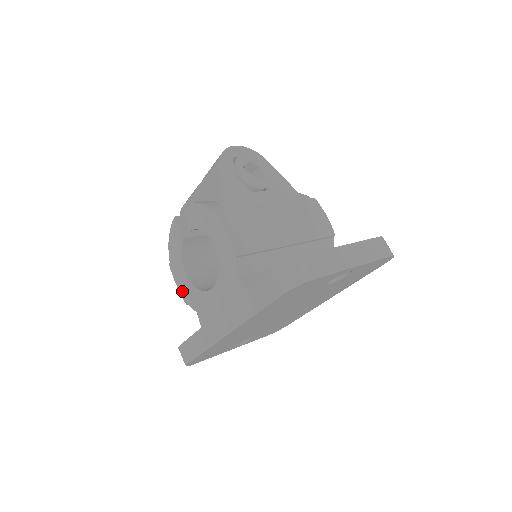
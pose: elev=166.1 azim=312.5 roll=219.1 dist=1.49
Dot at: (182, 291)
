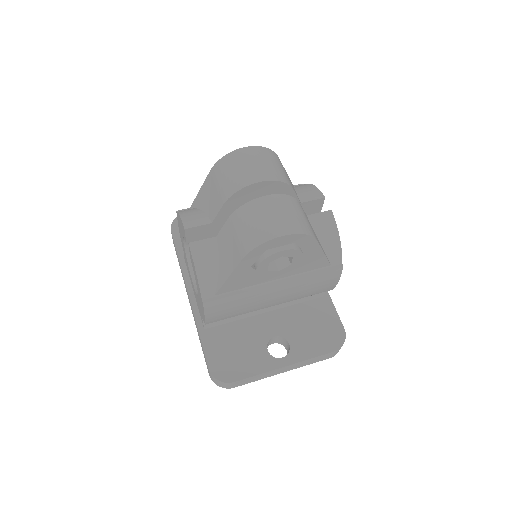
Dot at: (180, 233)
